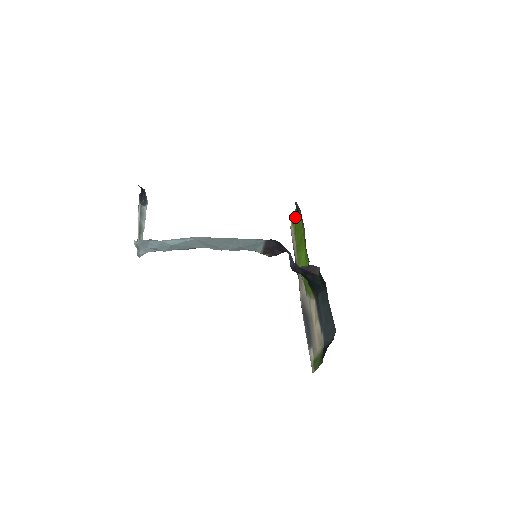
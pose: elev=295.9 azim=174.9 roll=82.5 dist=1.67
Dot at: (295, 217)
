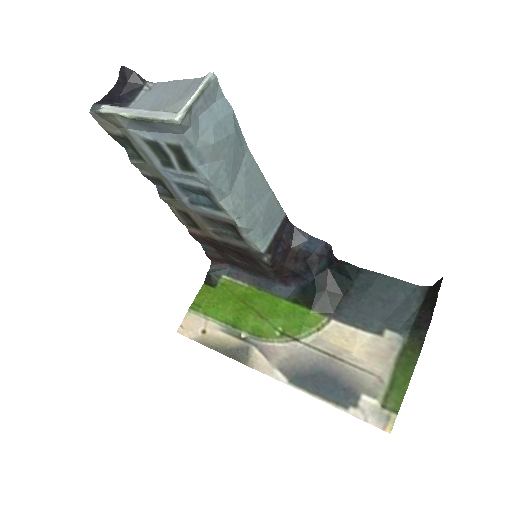
Dot at: (204, 296)
